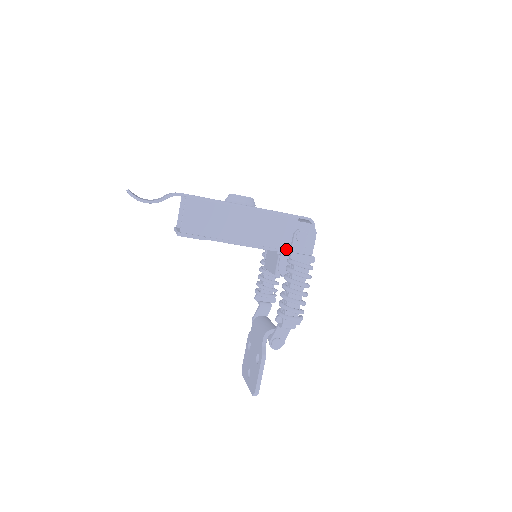
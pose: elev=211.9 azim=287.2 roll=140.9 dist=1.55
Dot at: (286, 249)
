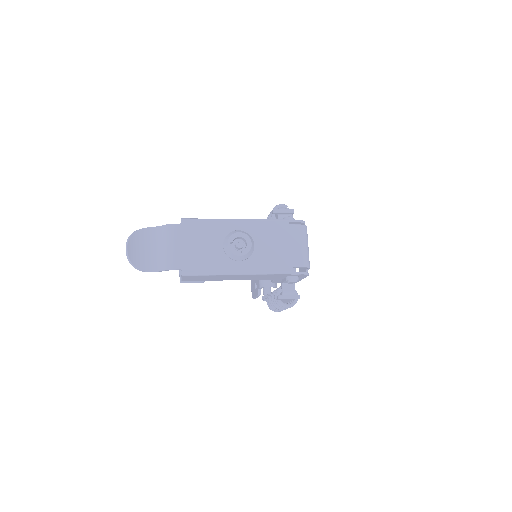
Dot at: (279, 279)
